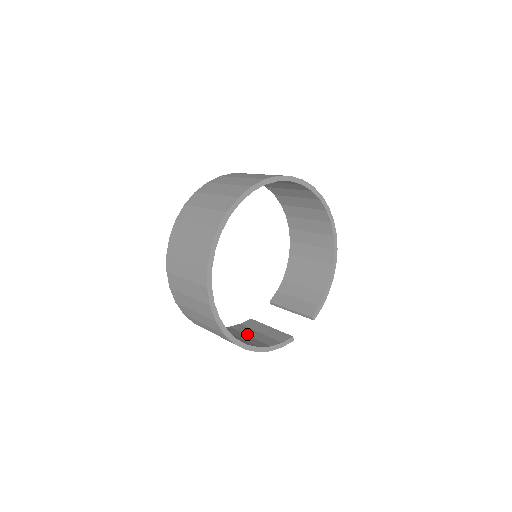
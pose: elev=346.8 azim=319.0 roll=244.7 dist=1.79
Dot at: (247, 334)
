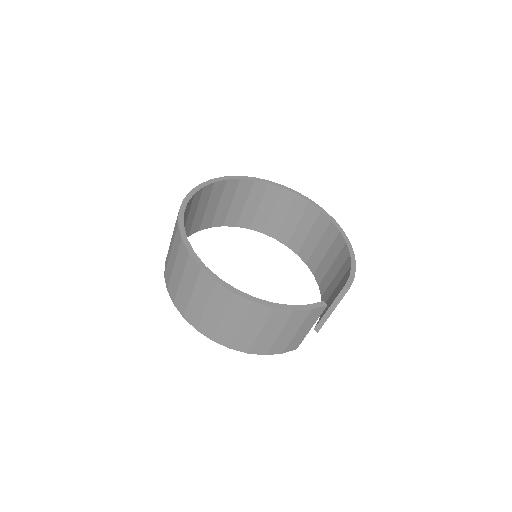
Dot at: occluded
